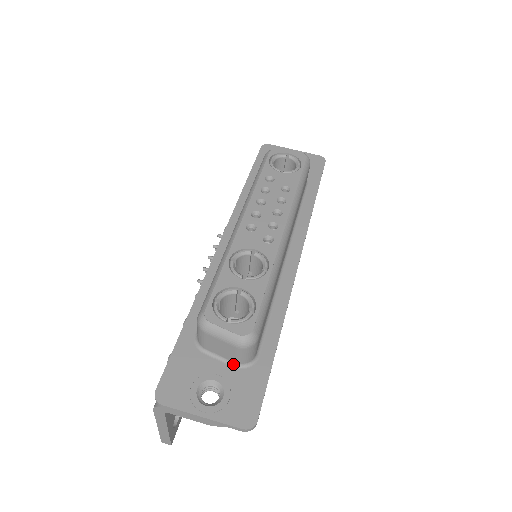
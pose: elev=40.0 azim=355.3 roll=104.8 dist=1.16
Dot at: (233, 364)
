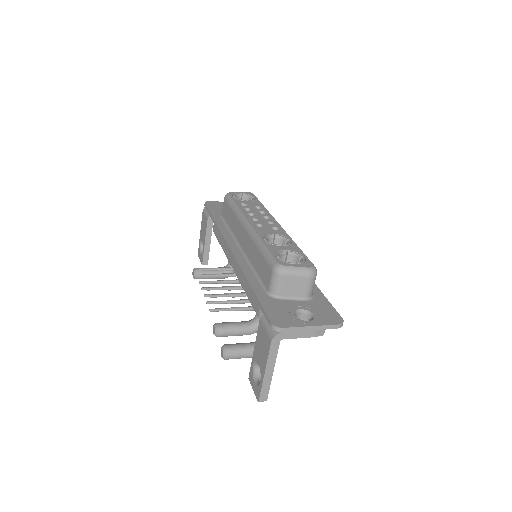
Dot at: (303, 299)
